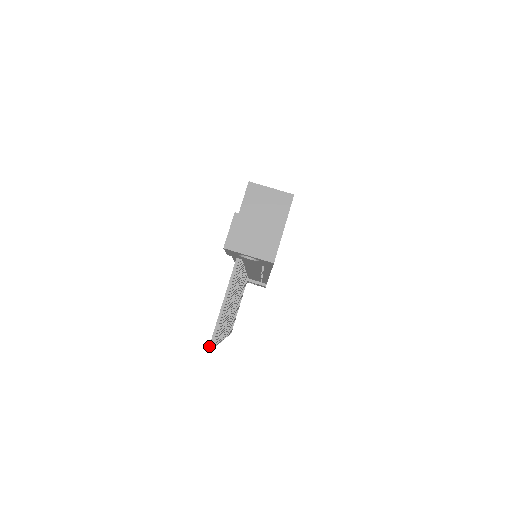
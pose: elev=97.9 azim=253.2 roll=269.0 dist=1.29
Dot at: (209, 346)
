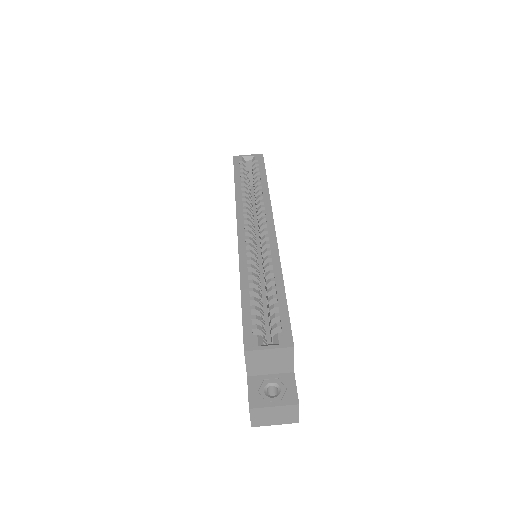
Dot at: occluded
